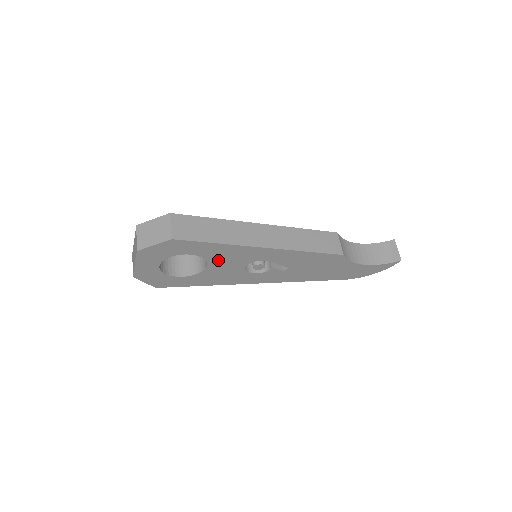
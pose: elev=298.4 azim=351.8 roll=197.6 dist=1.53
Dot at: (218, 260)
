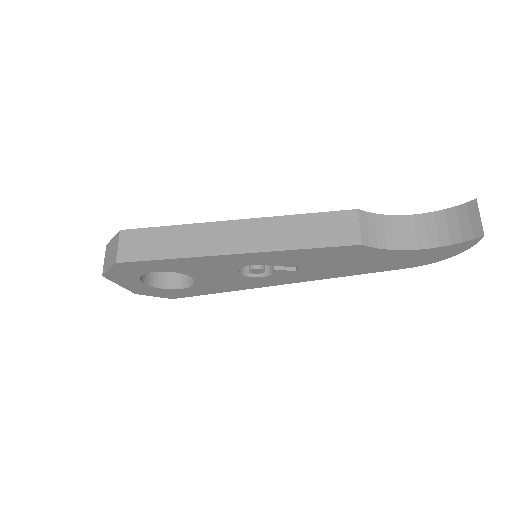
Dot at: (197, 272)
